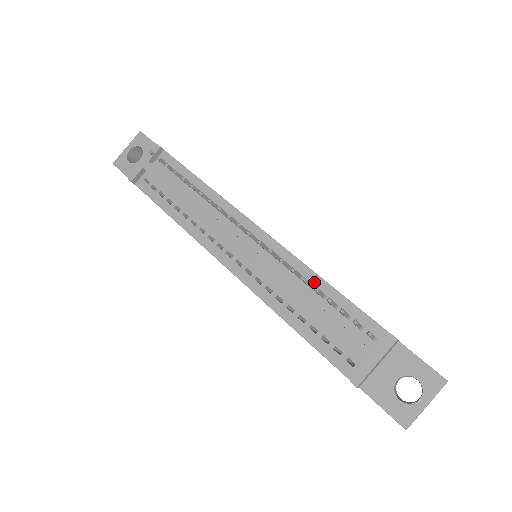
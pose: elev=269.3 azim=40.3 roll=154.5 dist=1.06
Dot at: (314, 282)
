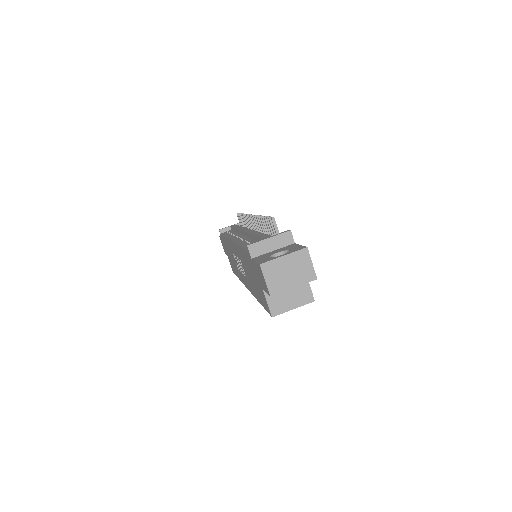
Dot at: occluded
